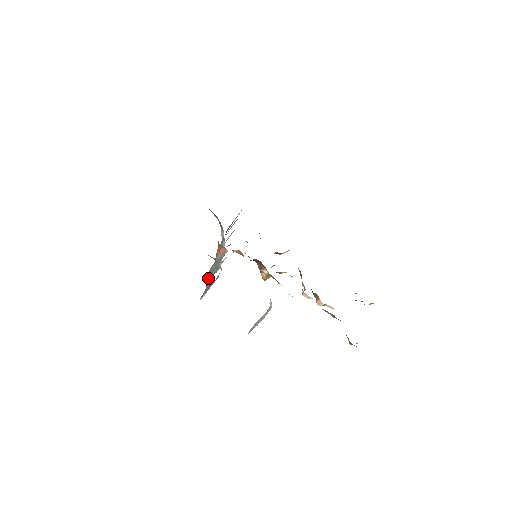
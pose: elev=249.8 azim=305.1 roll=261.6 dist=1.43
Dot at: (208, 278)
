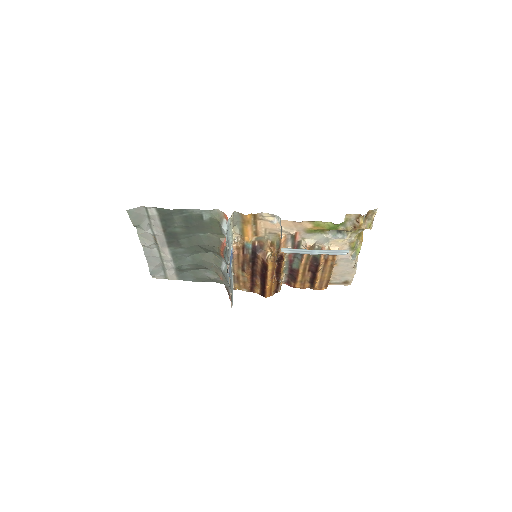
Dot at: (226, 255)
